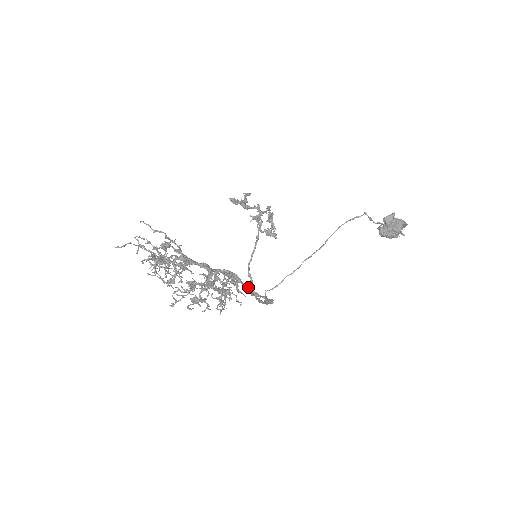
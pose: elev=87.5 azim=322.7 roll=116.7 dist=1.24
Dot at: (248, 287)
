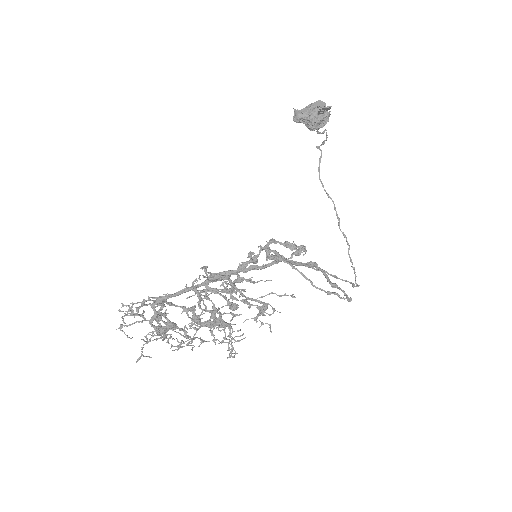
Dot at: (251, 269)
